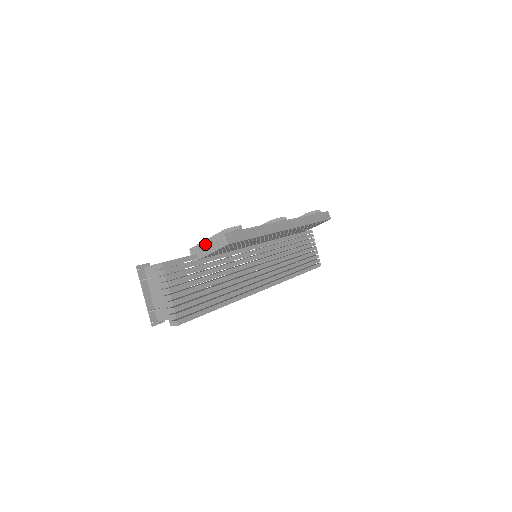
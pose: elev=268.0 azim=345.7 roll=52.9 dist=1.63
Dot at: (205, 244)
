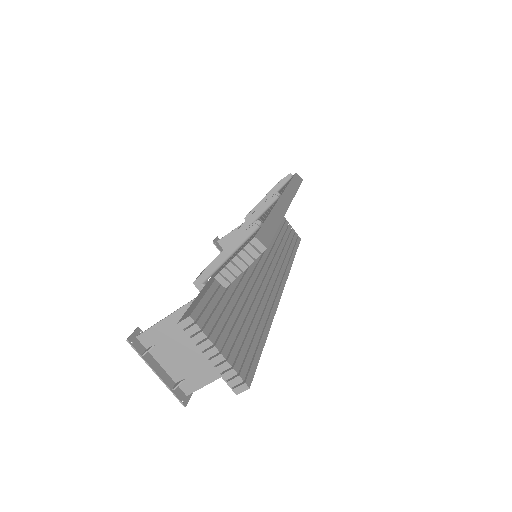
Dot at: (228, 264)
